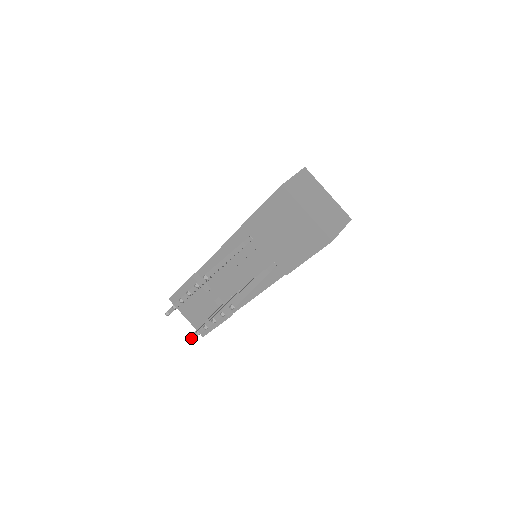
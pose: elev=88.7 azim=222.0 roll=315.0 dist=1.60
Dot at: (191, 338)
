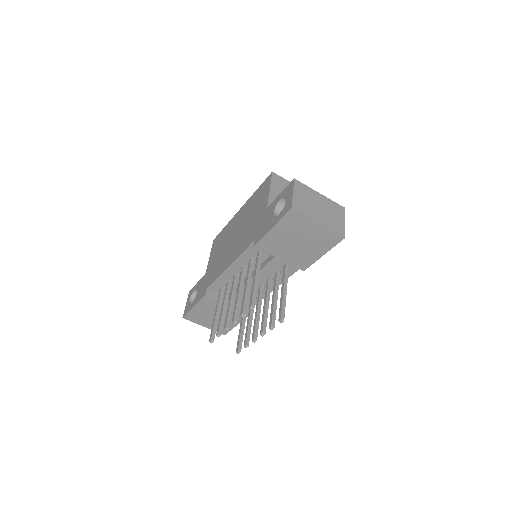
Dot at: (239, 351)
